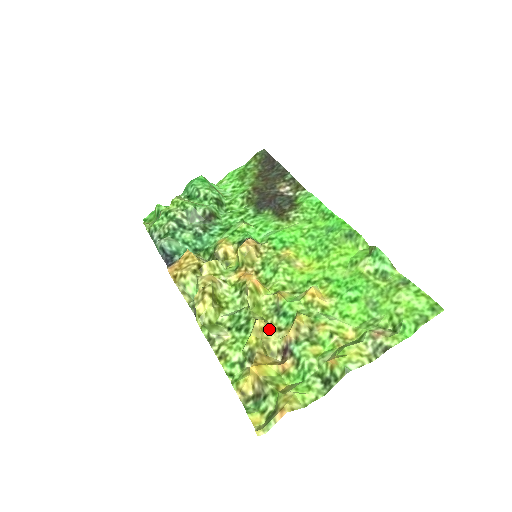
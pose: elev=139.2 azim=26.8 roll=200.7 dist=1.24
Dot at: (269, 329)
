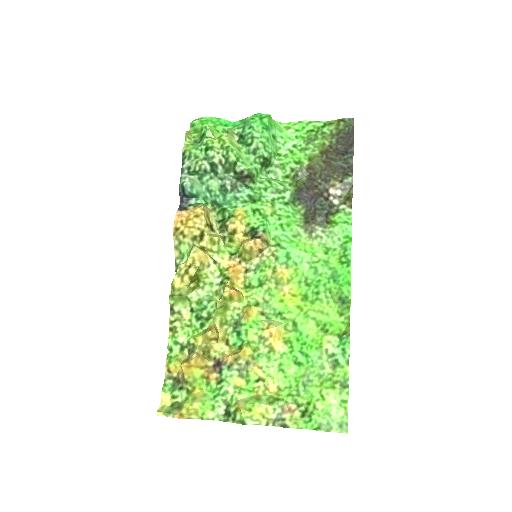
Dot at: (219, 338)
